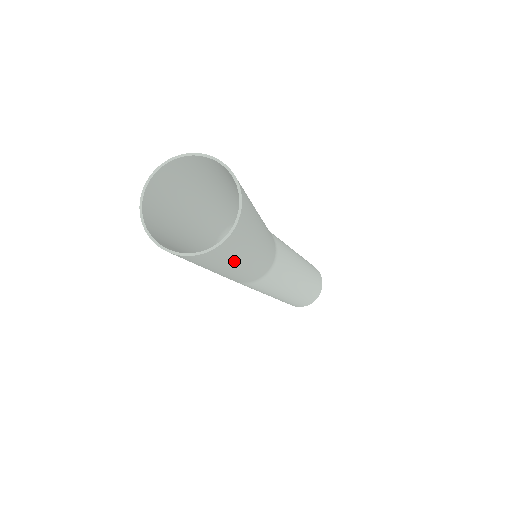
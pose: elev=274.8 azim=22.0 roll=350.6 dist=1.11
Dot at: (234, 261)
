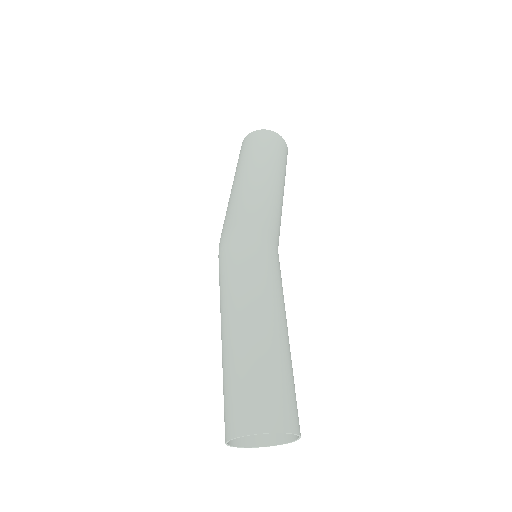
Dot at: occluded
